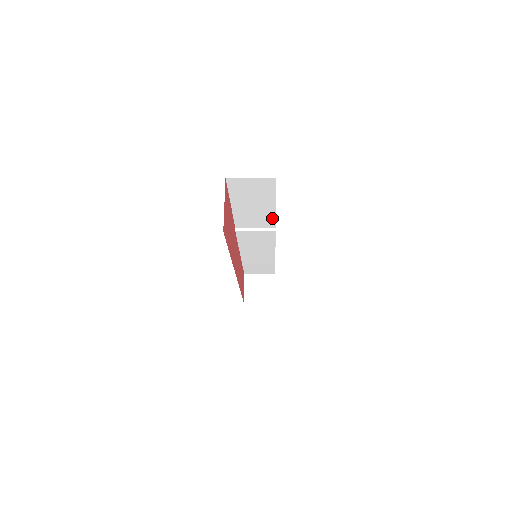
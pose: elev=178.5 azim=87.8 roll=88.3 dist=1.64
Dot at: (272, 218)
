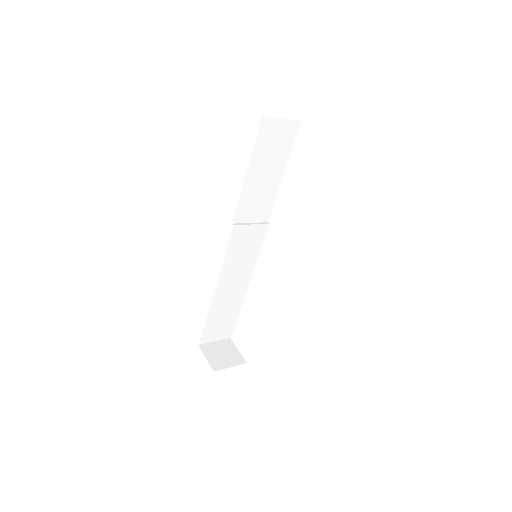
Dot at: (271, 201)
